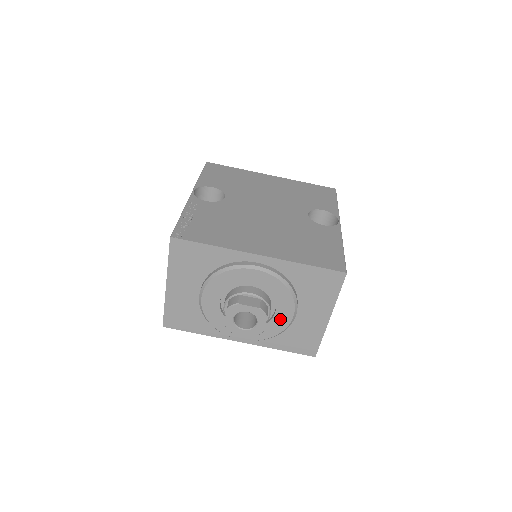
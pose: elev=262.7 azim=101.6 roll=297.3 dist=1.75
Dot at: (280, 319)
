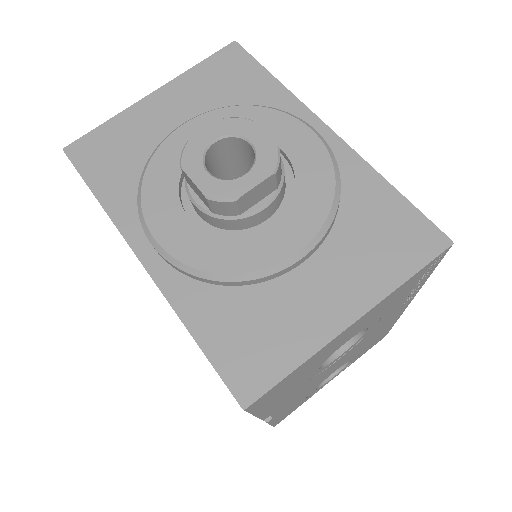
Dot at: (267, 243)
